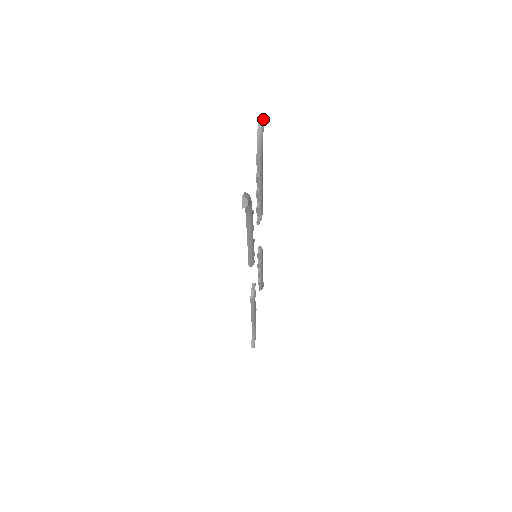
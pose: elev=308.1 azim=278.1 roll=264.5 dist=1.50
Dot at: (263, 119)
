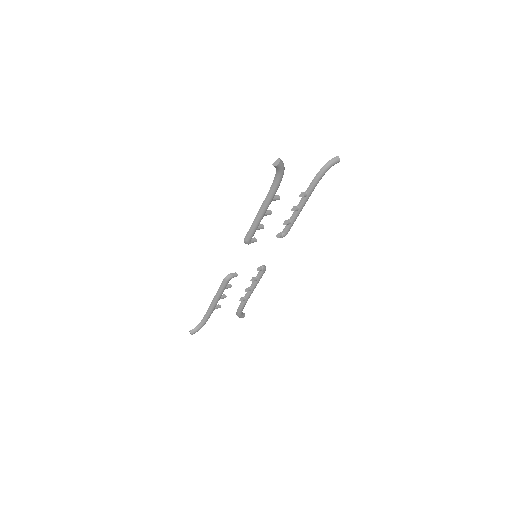
Dot at: (337, 160)
